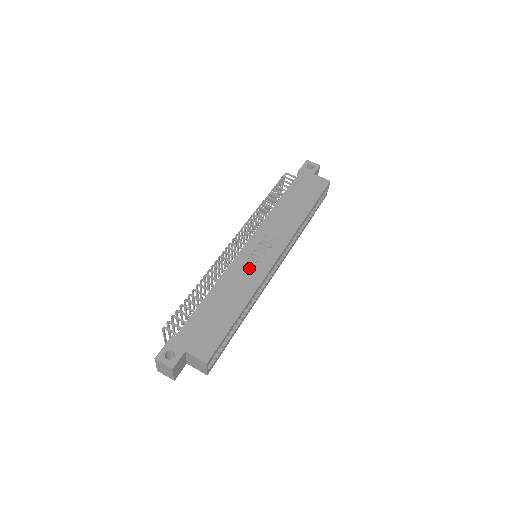
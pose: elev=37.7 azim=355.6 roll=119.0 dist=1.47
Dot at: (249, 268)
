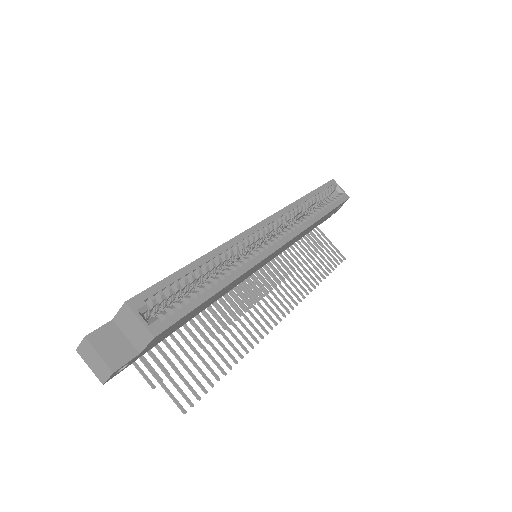
Dot at: occluded
